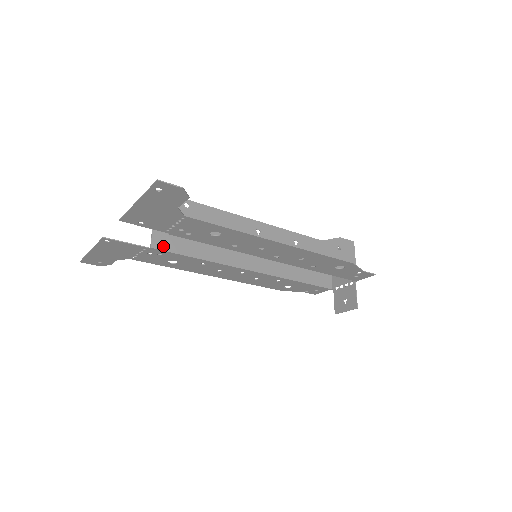
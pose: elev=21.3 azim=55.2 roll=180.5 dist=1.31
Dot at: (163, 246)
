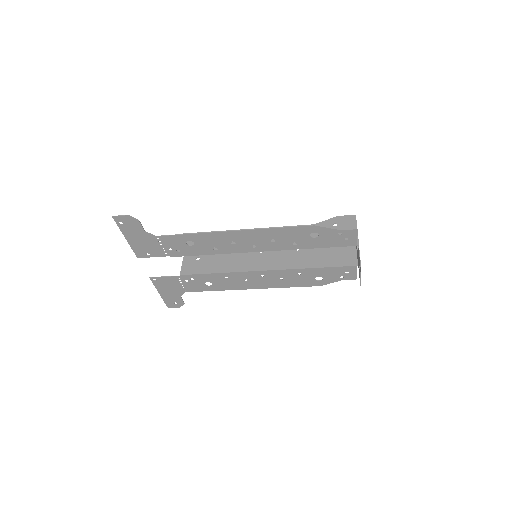
Dot at: (189, 272)
